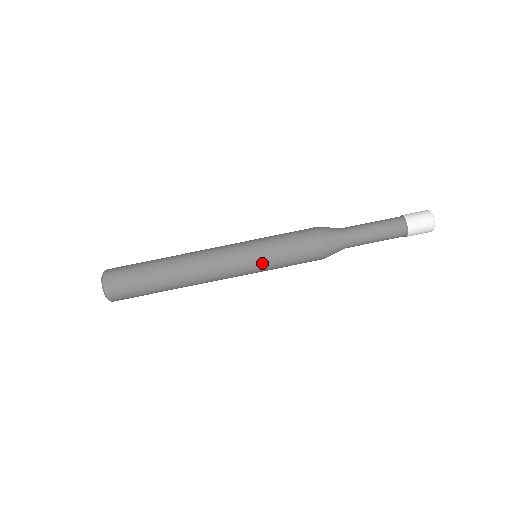
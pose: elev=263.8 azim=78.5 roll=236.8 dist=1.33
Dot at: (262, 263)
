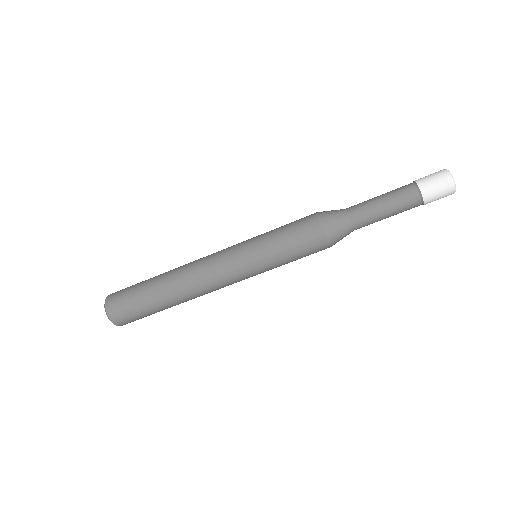
Dot at: (258, 257)
